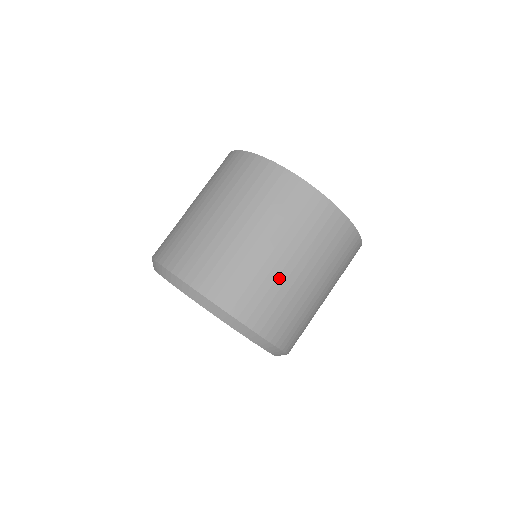
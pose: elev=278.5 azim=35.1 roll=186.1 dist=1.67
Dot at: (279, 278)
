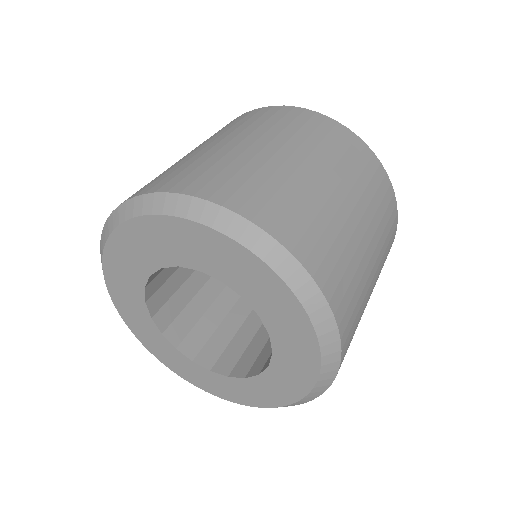
Dot at: (365, 273)
